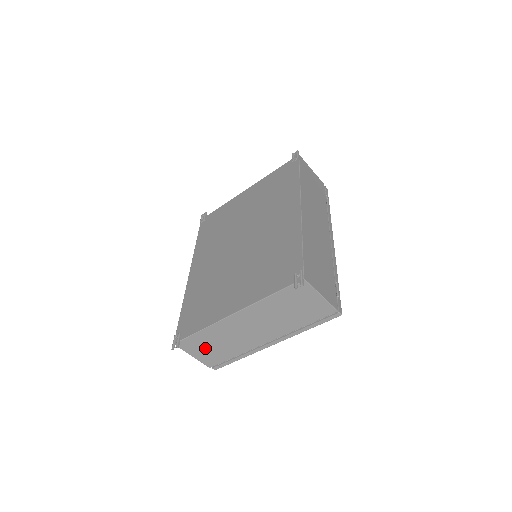
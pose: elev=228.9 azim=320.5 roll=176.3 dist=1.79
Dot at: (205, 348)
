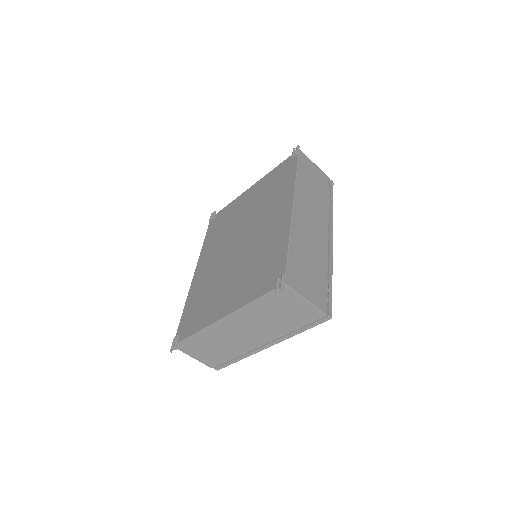
Dot at: (203, 350)
